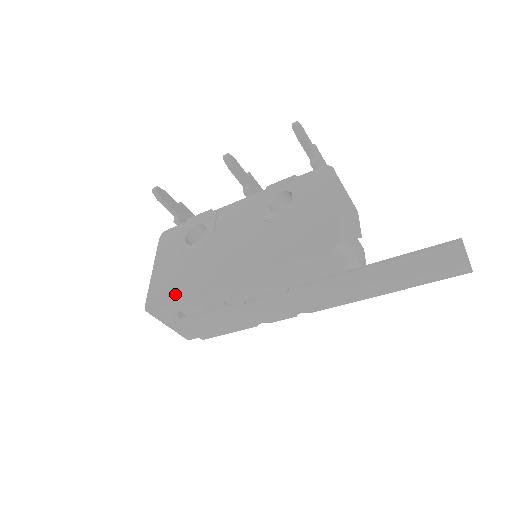
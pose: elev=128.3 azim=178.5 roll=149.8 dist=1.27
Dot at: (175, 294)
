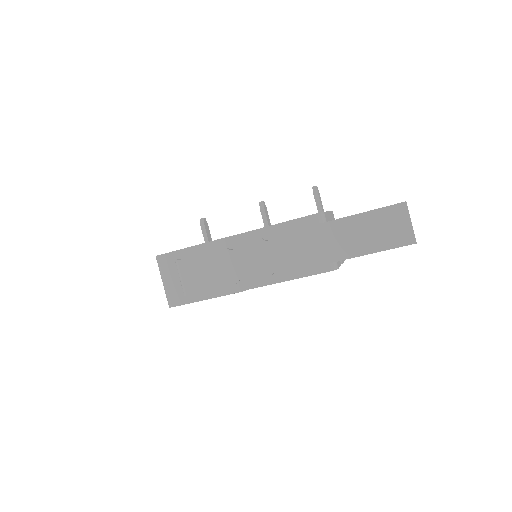
Dot at: occluded
